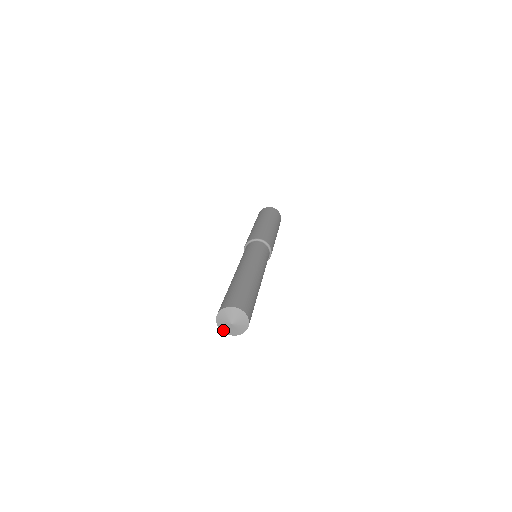
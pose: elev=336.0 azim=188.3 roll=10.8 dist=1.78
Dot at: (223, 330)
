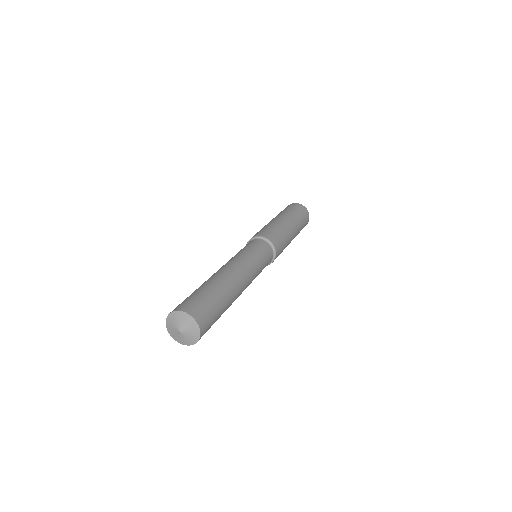
Dot at: (179, 341)
